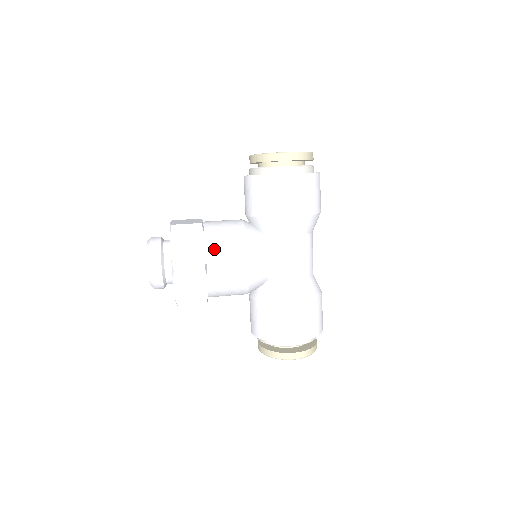
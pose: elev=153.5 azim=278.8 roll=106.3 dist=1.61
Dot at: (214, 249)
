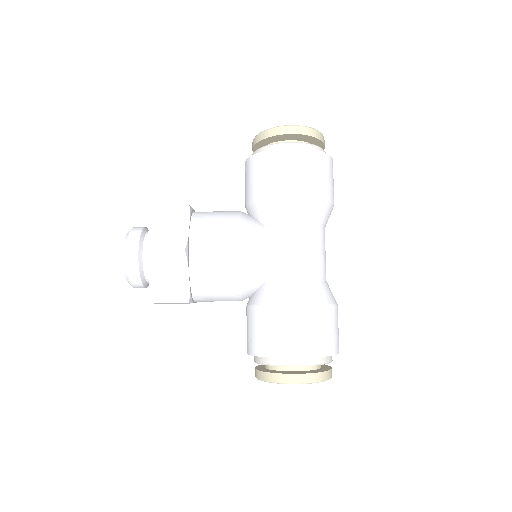
Dot at: (200, 231)
